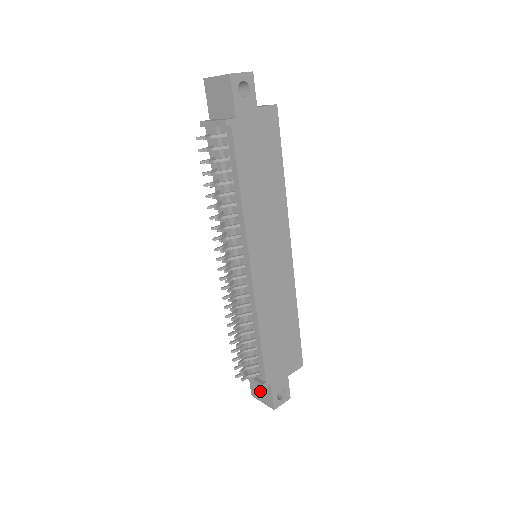
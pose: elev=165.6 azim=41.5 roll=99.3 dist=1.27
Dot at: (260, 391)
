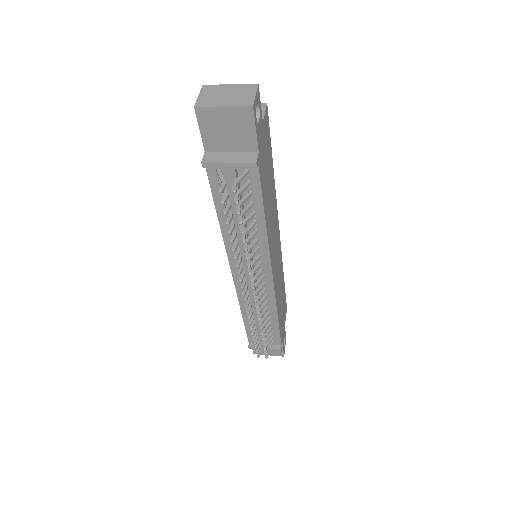
Dot at: occluded
